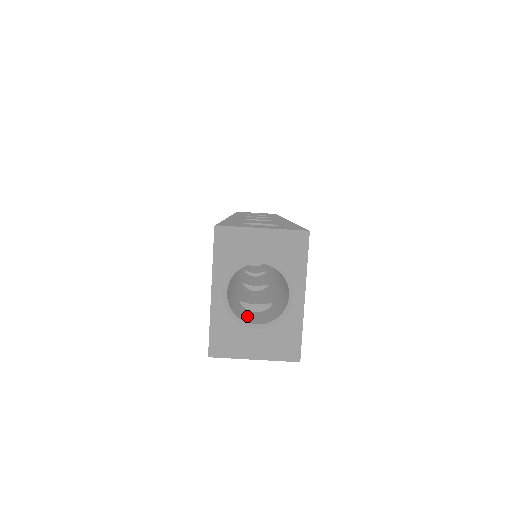
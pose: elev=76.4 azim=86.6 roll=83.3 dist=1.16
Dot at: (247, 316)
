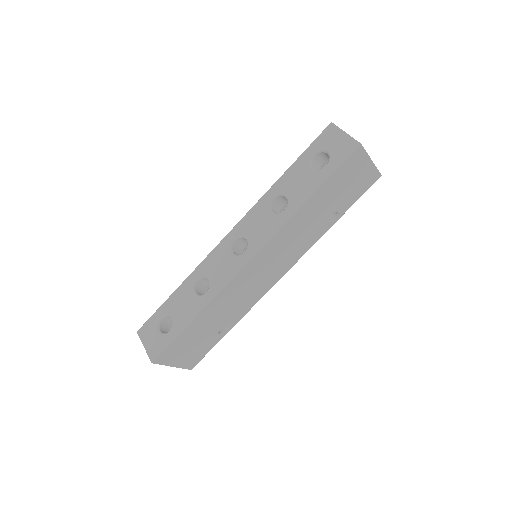
Dot at: occluded
